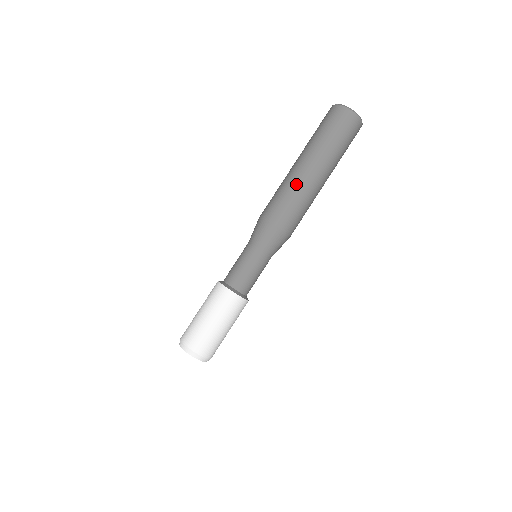
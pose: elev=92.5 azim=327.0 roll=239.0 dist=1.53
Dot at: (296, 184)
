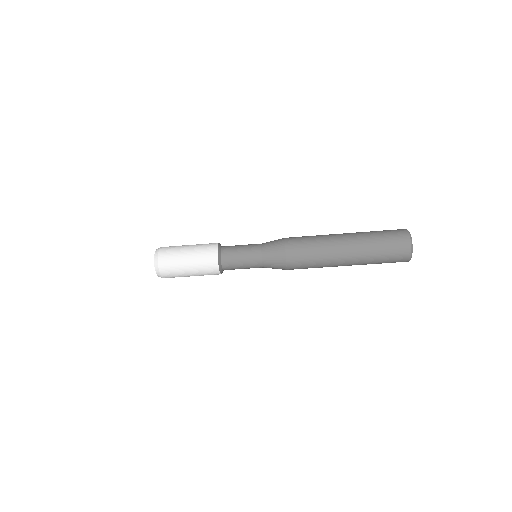
Dot at: (327, 257)
